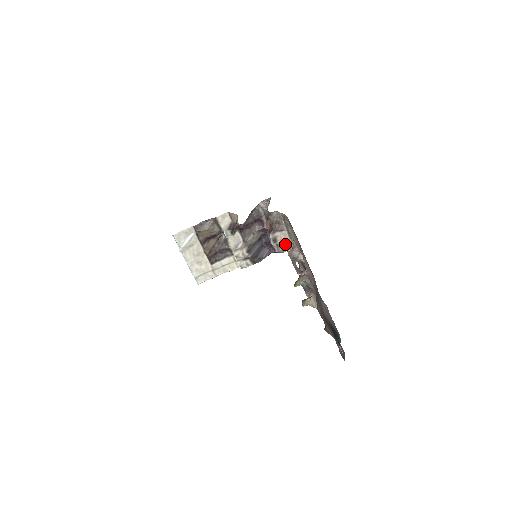
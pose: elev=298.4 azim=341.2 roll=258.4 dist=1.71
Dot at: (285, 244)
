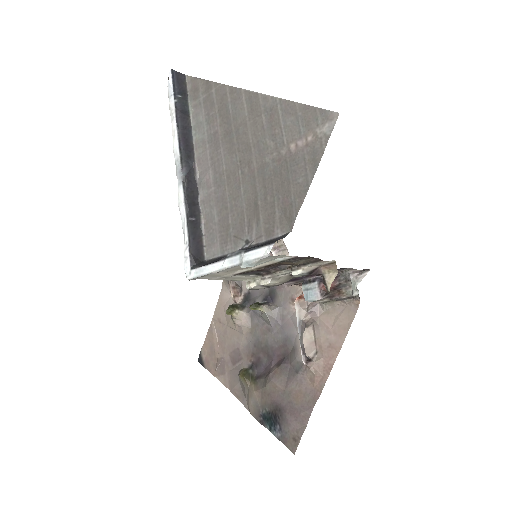
Dot at: (300, 283)
